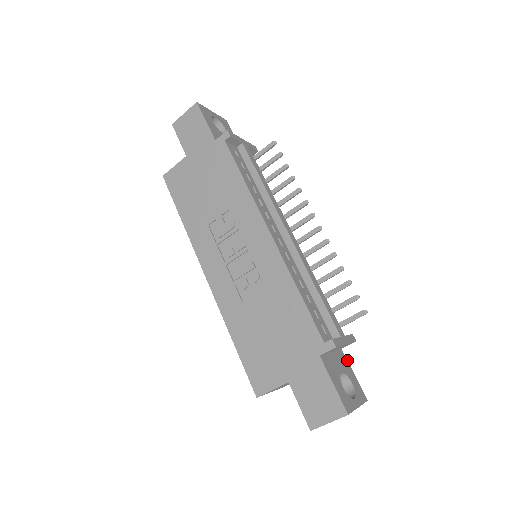
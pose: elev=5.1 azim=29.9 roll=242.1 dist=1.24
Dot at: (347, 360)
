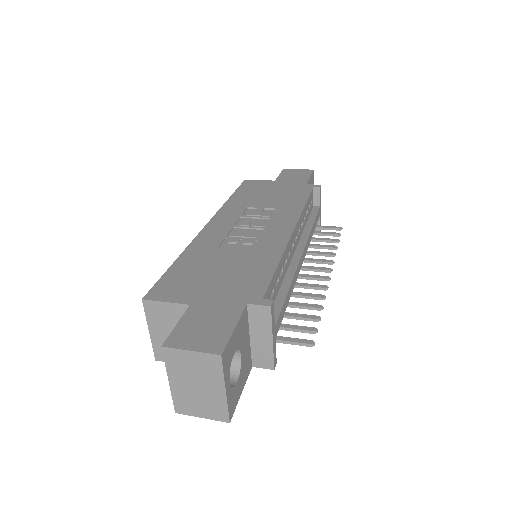
Dot at: occluded
